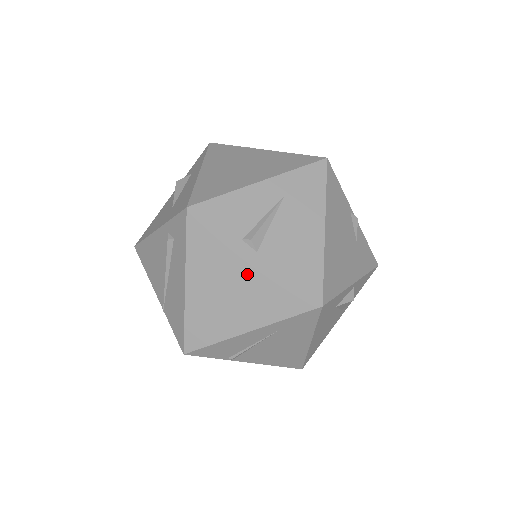
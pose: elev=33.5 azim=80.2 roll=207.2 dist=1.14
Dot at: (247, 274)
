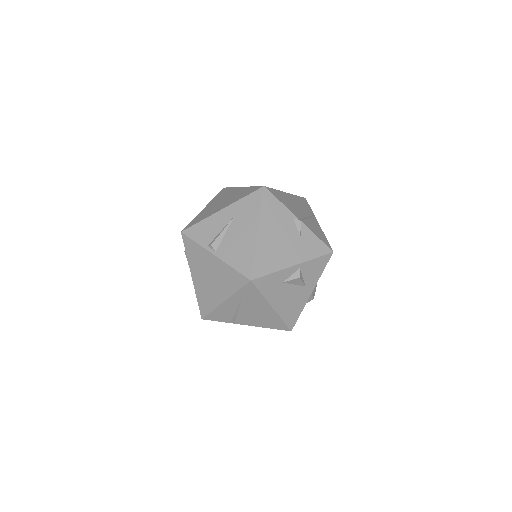
Dot at: (214, 266)
